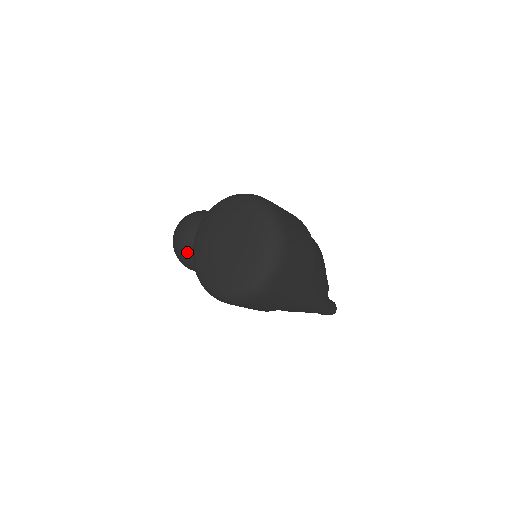
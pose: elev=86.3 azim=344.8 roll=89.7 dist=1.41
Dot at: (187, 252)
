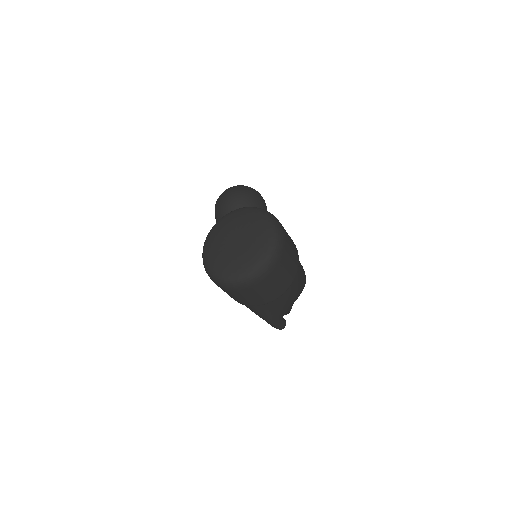
Dot at: (222, 211)
